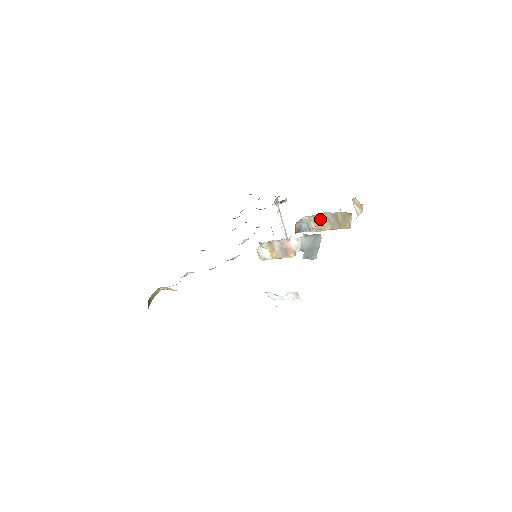
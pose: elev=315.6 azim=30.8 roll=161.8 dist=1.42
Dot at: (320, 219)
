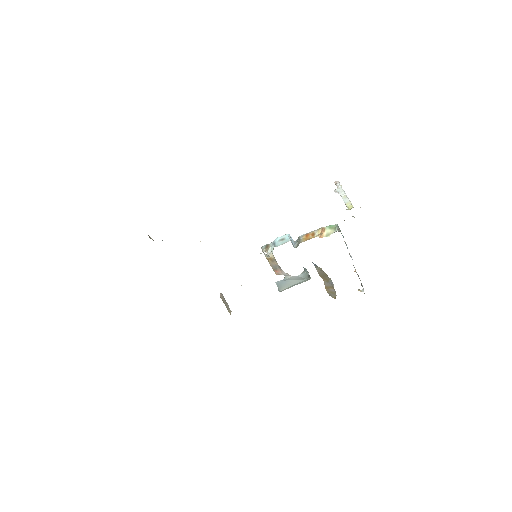
Dot at: (326, 276)
